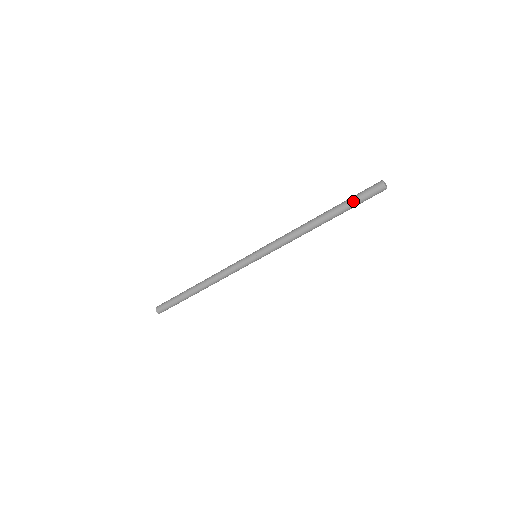
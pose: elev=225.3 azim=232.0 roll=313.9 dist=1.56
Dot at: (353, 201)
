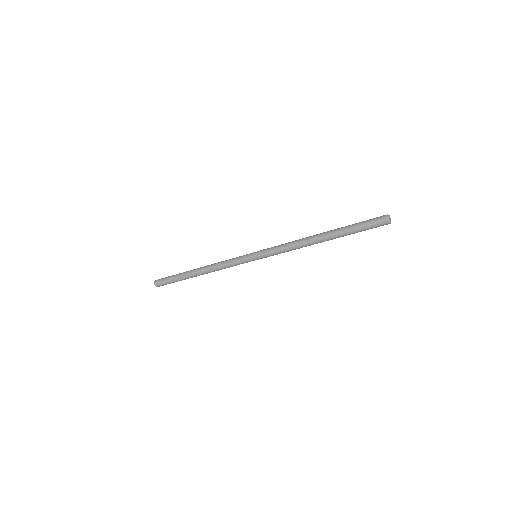
Dot at: (357, 229)
